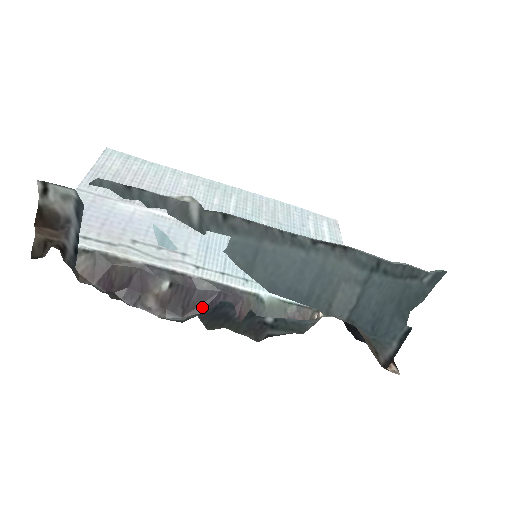
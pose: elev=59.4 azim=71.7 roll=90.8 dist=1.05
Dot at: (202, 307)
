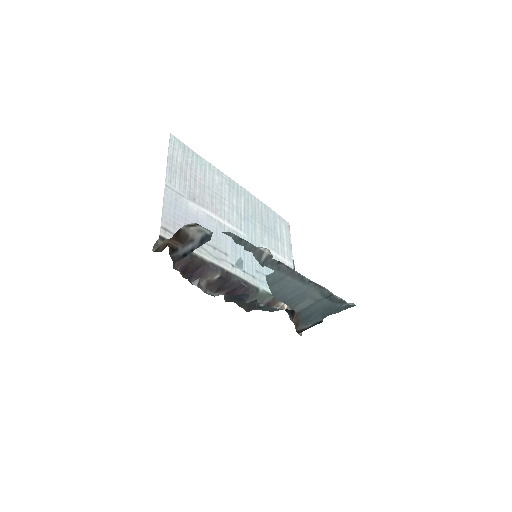
Dot at: (228, 290)
